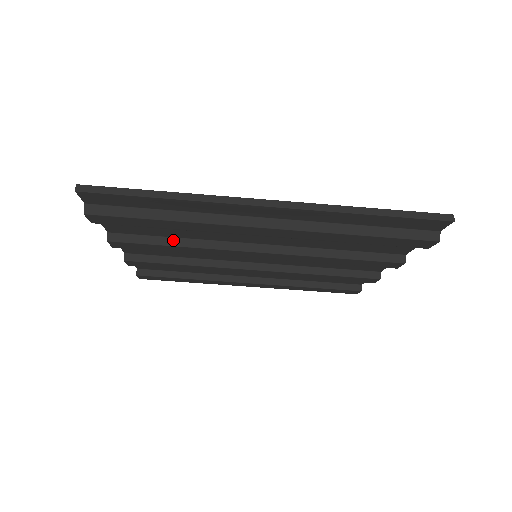
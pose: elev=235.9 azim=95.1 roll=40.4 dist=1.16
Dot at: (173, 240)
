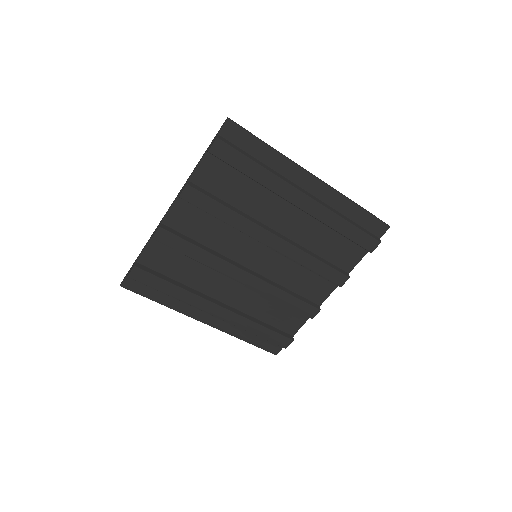
Dot at: (227, 204)
